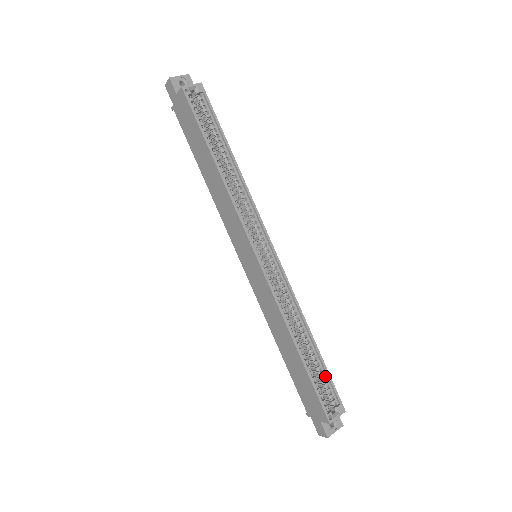
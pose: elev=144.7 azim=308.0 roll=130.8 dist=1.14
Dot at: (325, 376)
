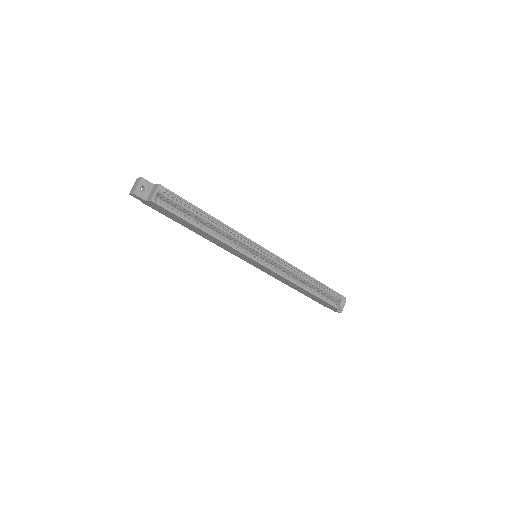
Dot at: (328, 290)
